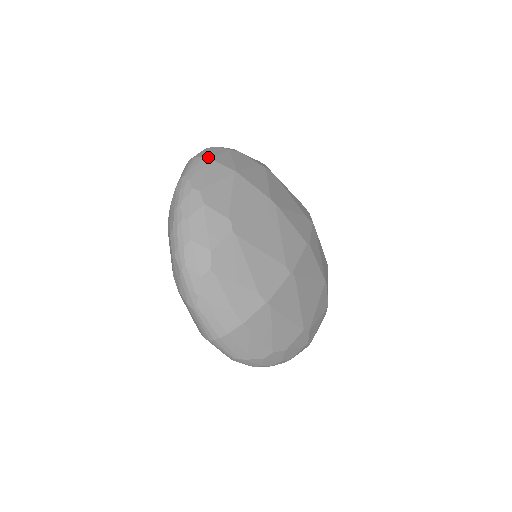
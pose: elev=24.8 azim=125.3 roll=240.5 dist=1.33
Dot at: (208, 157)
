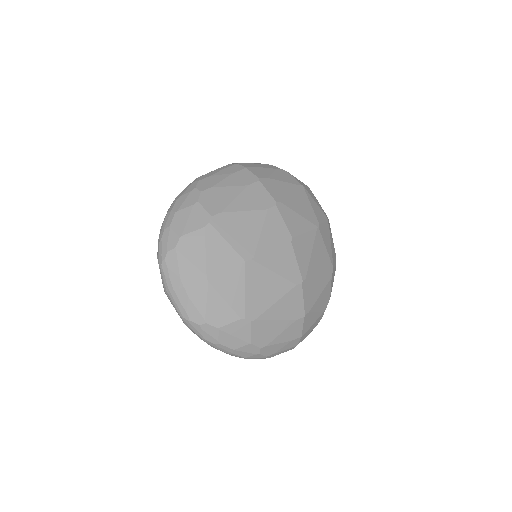
Dot at: (177, 286)
